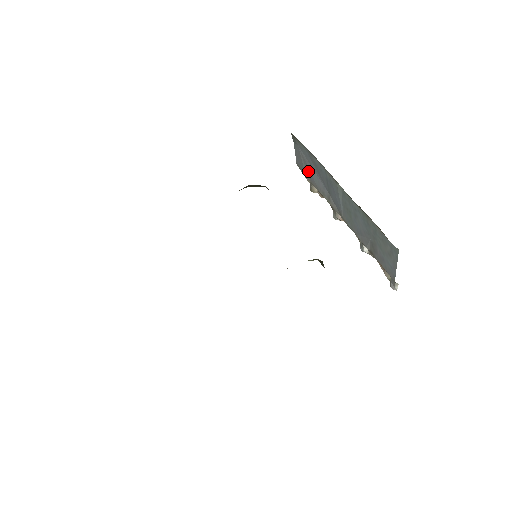
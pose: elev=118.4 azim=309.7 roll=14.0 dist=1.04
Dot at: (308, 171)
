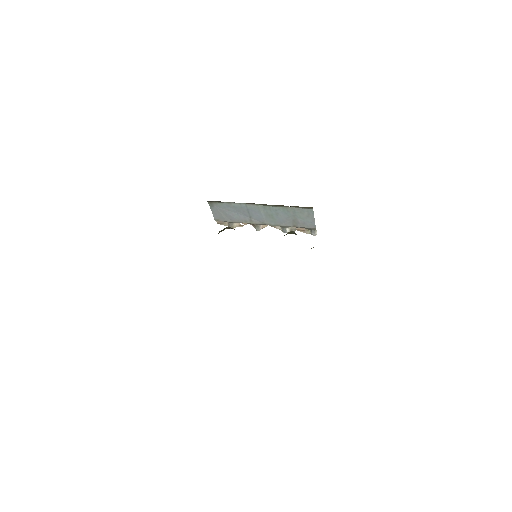
Dot at: (228, 216)
